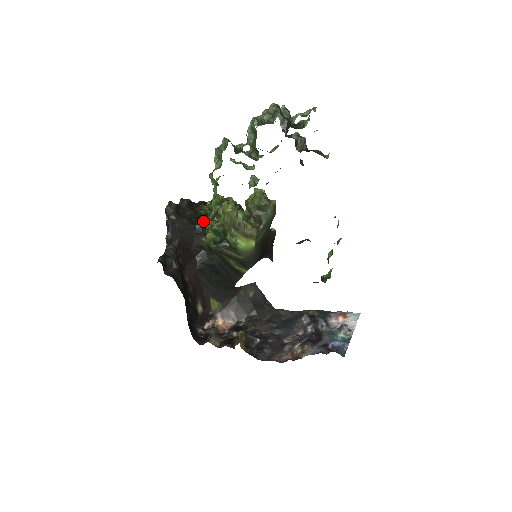
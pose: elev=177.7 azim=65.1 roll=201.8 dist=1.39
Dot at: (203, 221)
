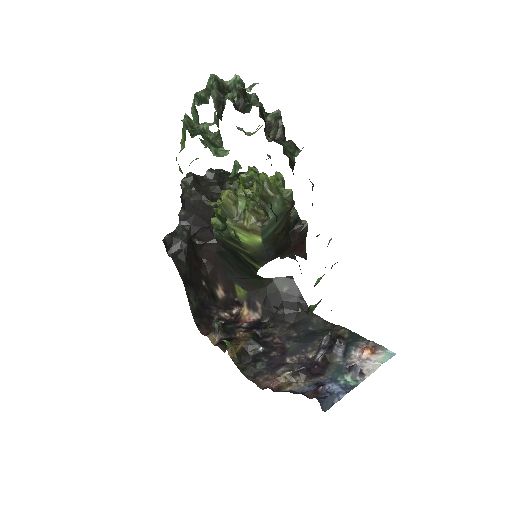
Dot at: (217, 201)
